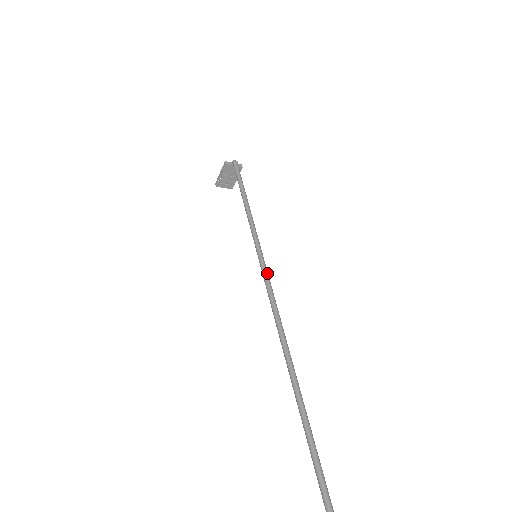
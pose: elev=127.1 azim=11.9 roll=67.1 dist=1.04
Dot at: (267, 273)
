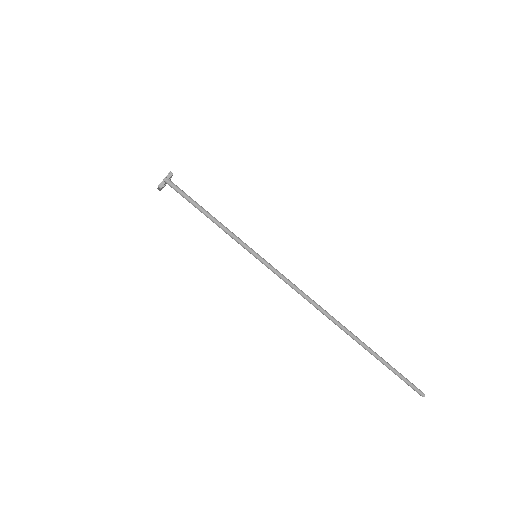
Dot at: (277, 272)
